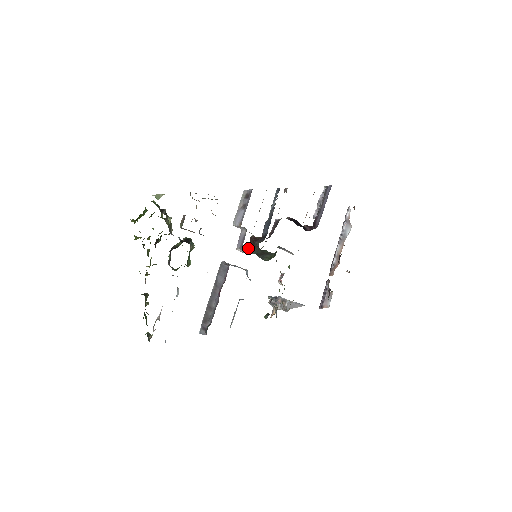
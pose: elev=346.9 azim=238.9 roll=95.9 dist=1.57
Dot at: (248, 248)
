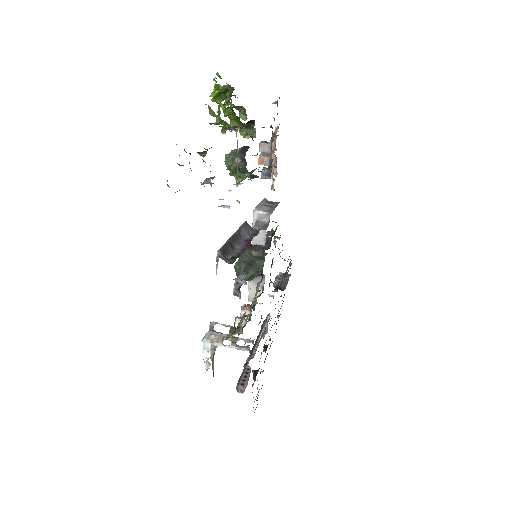
Dot at: occluded
